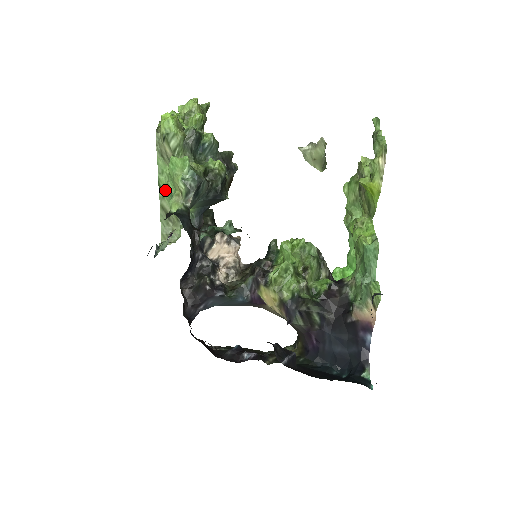
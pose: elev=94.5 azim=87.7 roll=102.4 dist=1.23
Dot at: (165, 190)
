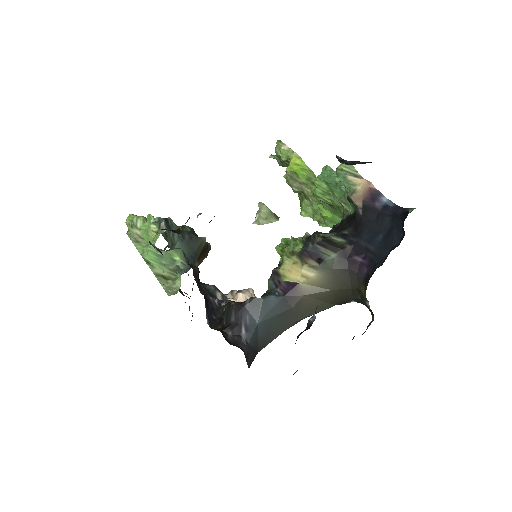
Dot at: (151, 259)
